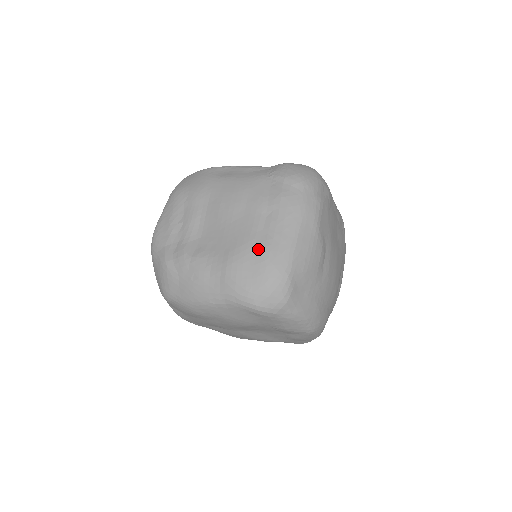
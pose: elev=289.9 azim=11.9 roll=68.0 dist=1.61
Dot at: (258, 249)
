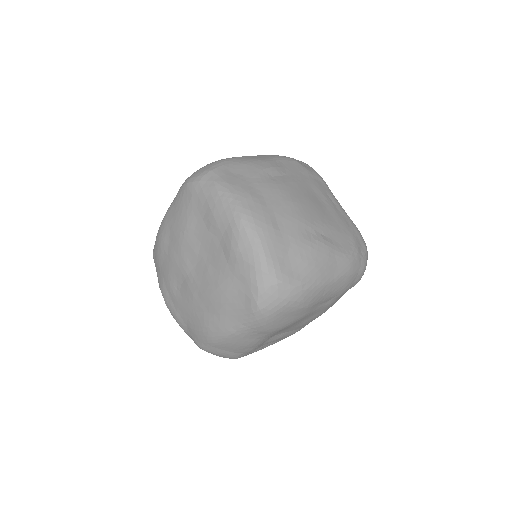
Dot at: occluded
